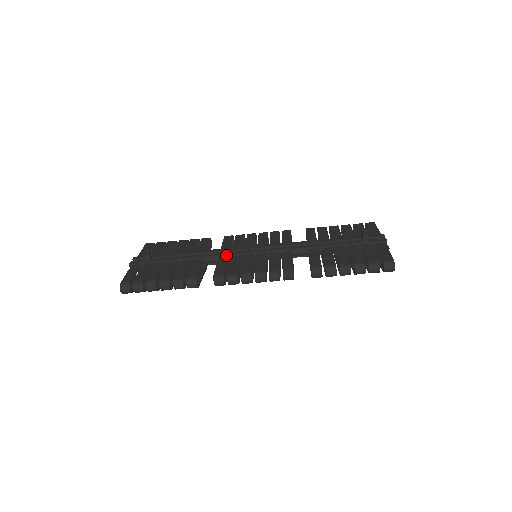
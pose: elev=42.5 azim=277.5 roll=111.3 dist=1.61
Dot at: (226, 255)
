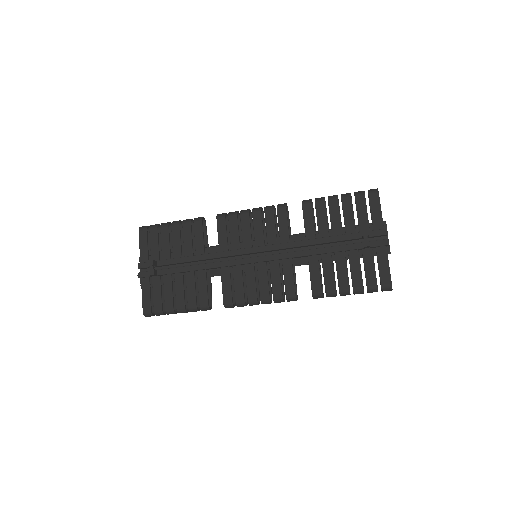
Dot at: (227, 266)
